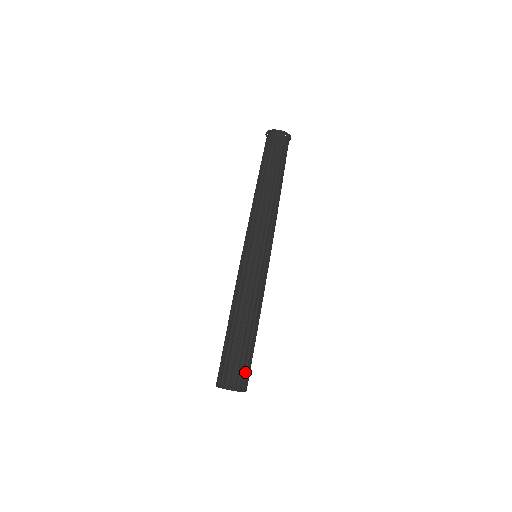
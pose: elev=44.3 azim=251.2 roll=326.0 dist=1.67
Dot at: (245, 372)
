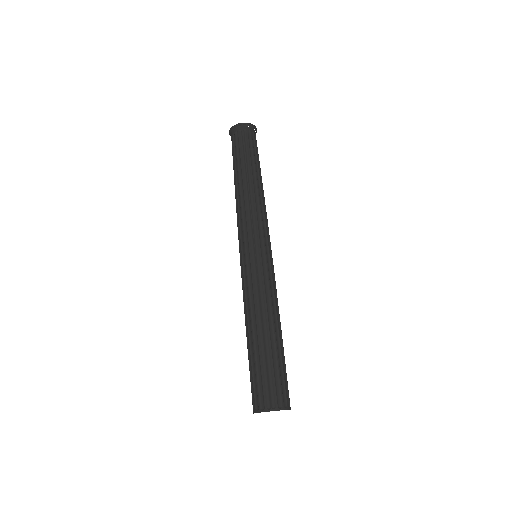
Dot at: (279, 386)
